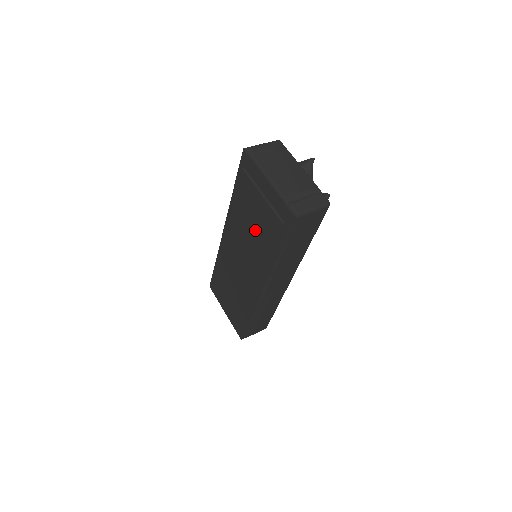
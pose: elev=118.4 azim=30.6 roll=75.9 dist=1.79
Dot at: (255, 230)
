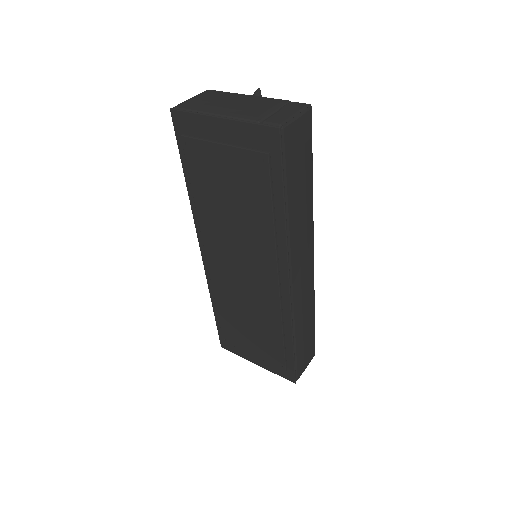
Dot at: (238, 204)
